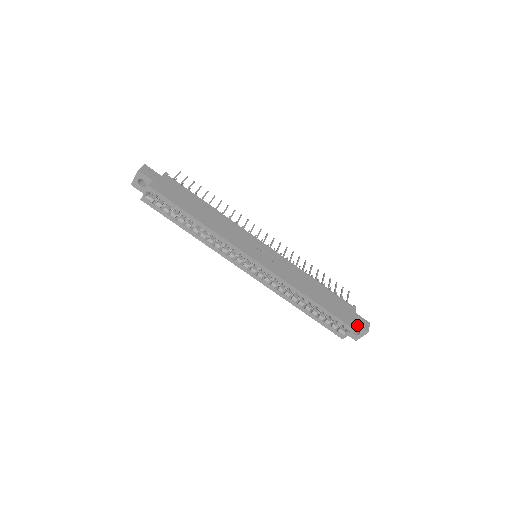
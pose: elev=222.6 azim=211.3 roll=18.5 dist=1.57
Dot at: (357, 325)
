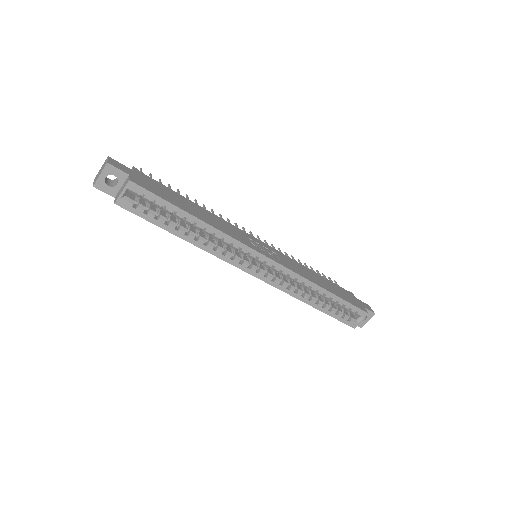
Dot at: occluded
